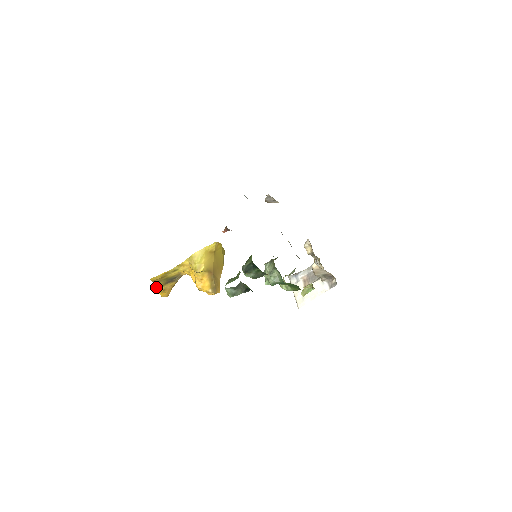
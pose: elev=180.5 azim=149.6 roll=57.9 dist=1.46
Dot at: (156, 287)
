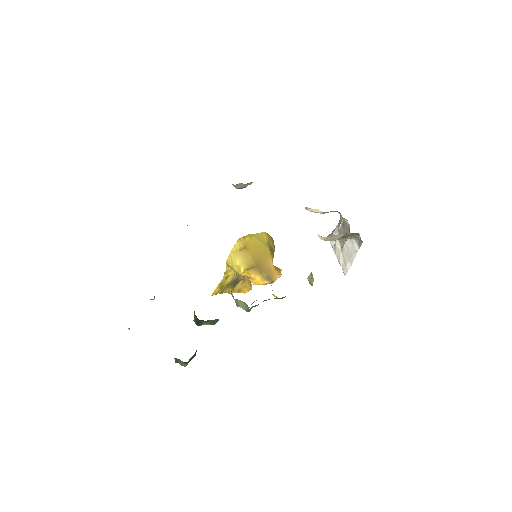
Dot at: (229, 292)
